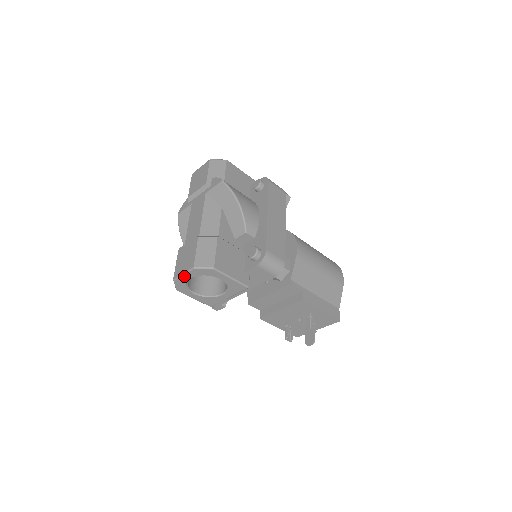
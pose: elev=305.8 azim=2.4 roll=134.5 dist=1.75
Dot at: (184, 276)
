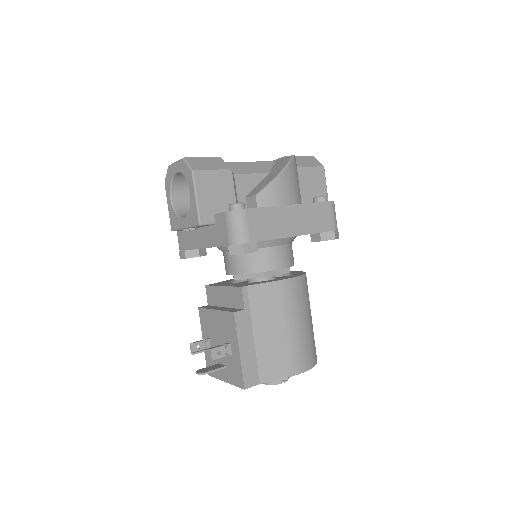
Dot at: (175, 165)
